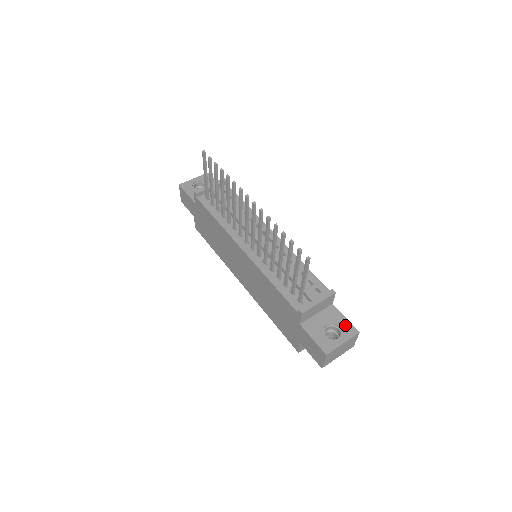
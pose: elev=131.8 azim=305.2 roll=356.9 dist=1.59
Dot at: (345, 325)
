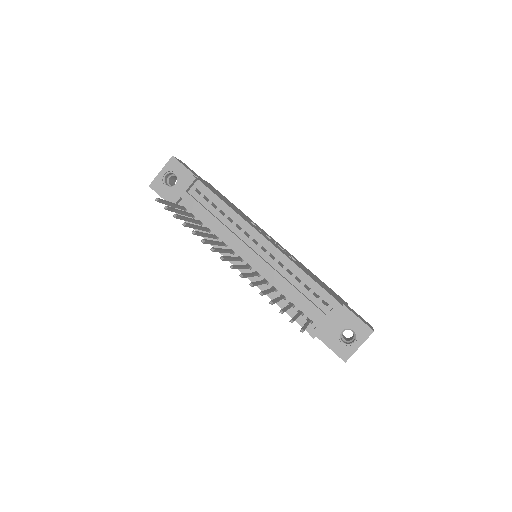
Dot at: (359, 327)
